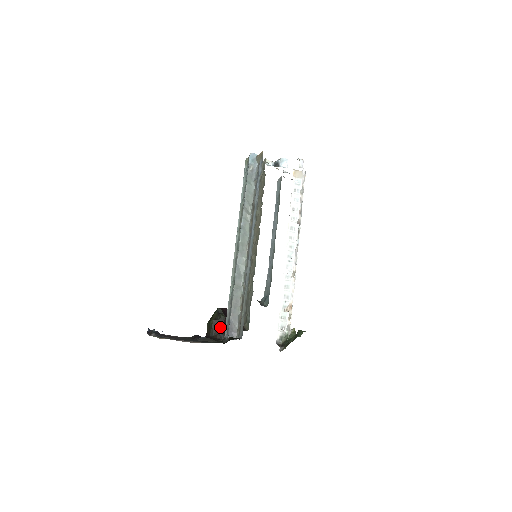
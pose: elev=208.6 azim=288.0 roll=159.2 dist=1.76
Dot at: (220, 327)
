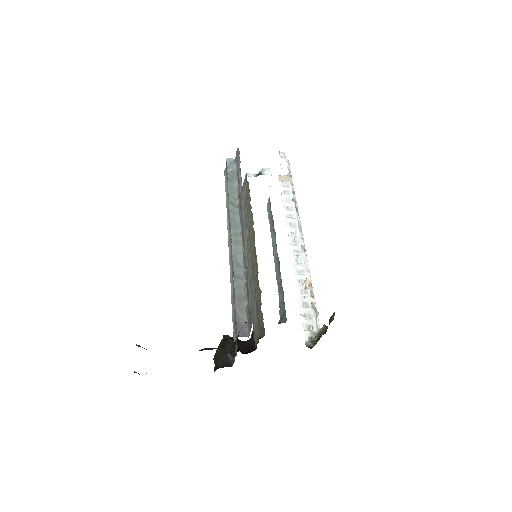
Dot at: (230, 352)
